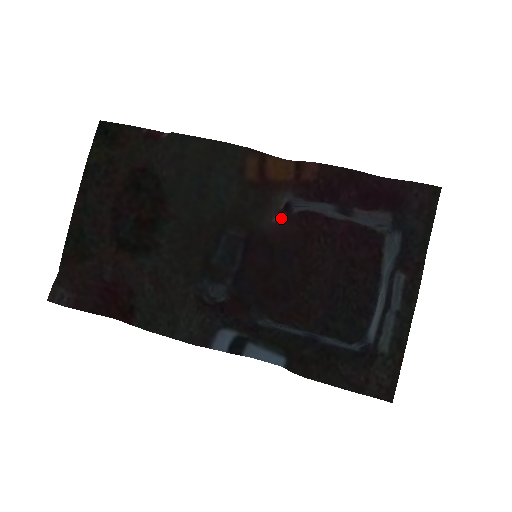
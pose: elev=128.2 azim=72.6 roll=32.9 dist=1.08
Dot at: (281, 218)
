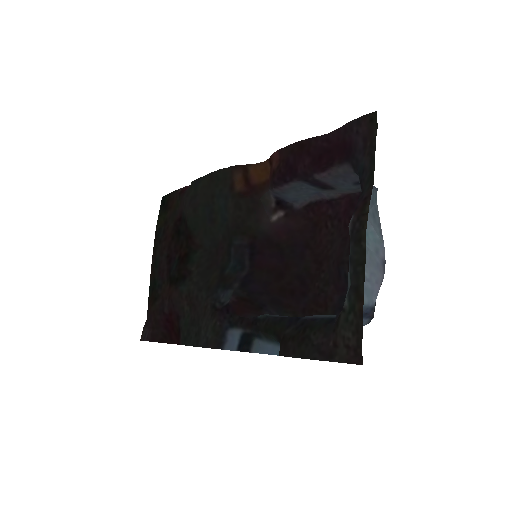
Dot at: (282, 217)
